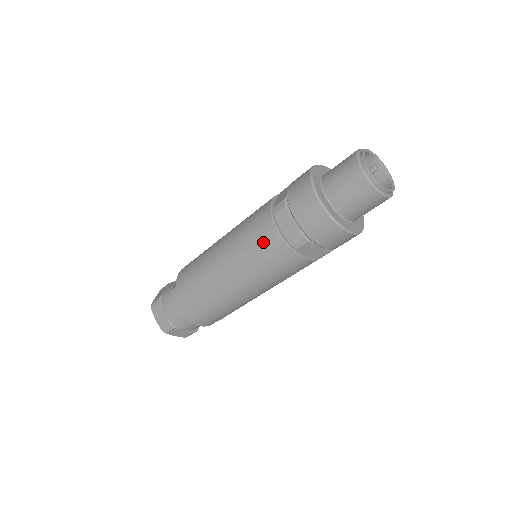
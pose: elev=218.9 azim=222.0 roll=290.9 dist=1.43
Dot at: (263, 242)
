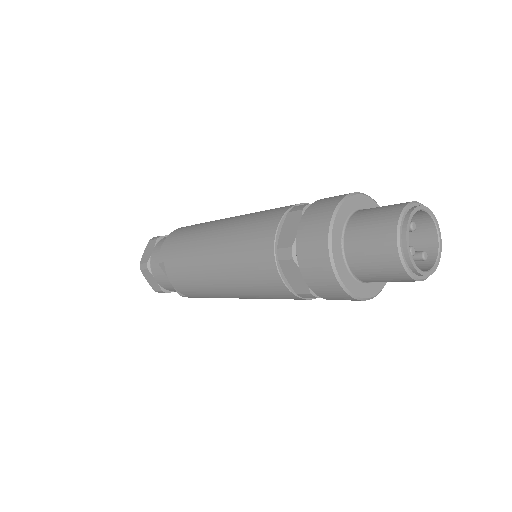
Dot at: occluded
